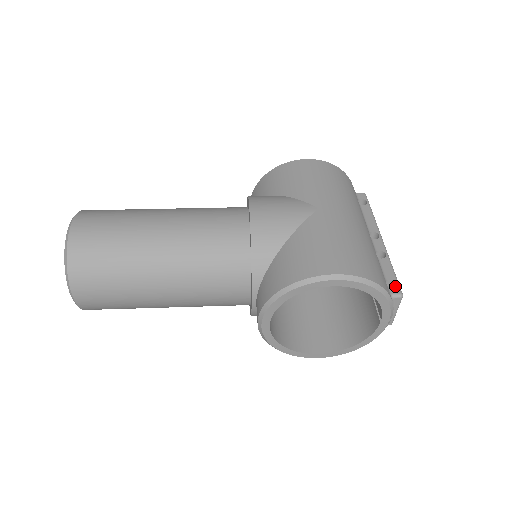
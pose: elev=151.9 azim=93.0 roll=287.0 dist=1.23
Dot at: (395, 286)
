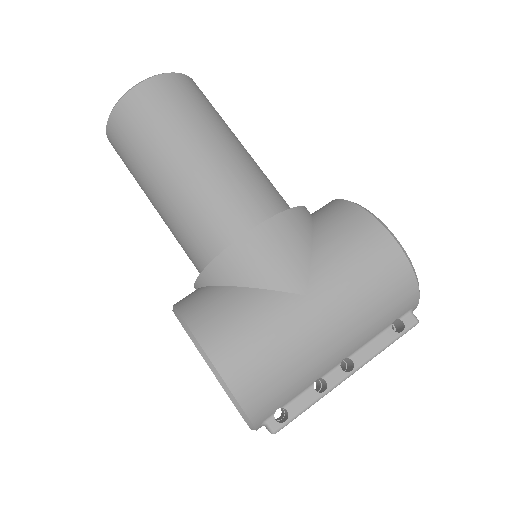
Dot at: (285, 420)
